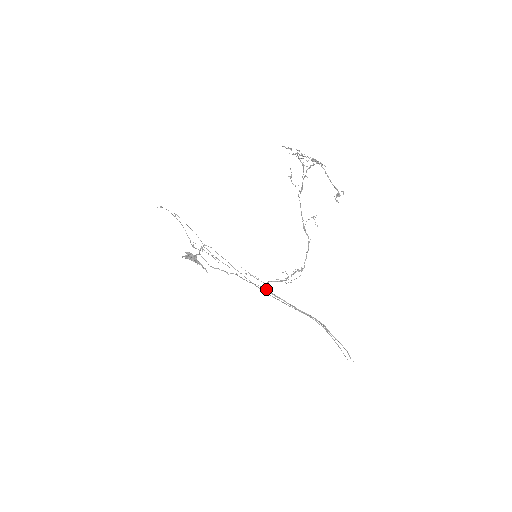
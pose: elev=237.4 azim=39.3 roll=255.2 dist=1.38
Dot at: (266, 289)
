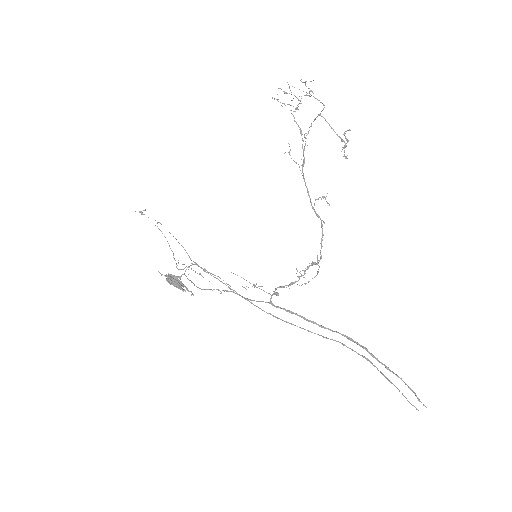
Dot at: (273, 304)
